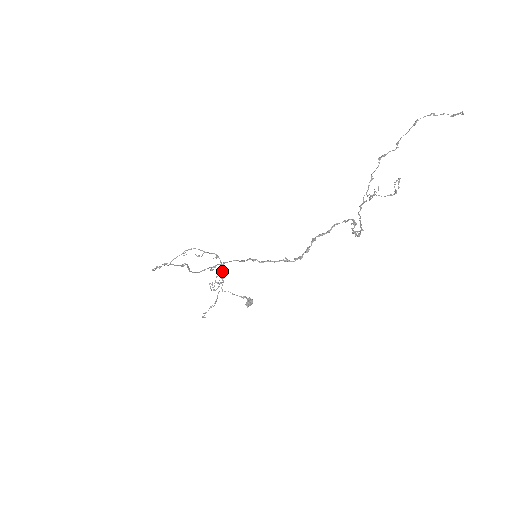
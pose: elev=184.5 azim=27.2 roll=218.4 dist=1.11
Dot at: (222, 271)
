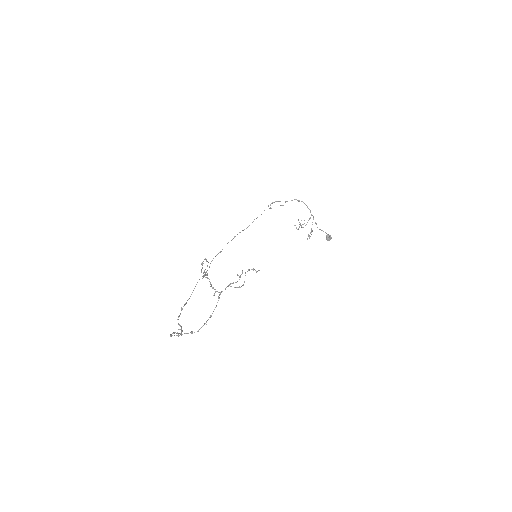
Dot at: (309, 209)
